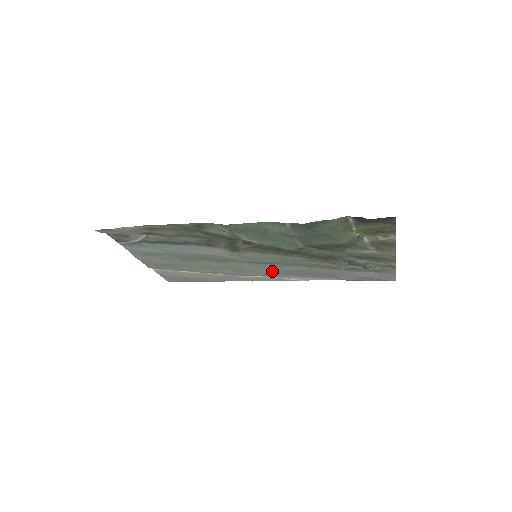
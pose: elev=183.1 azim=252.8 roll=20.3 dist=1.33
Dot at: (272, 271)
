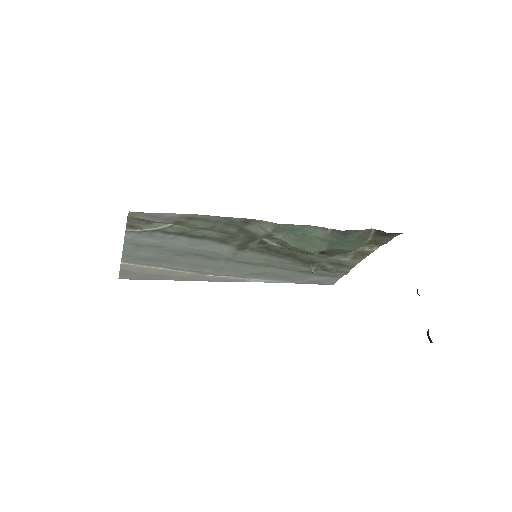
Dot at: (248, 272)
